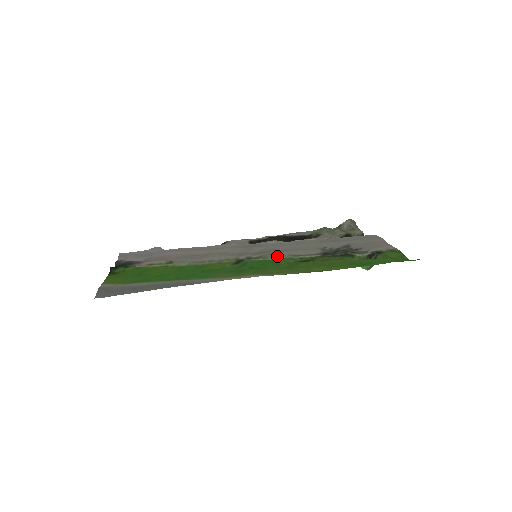
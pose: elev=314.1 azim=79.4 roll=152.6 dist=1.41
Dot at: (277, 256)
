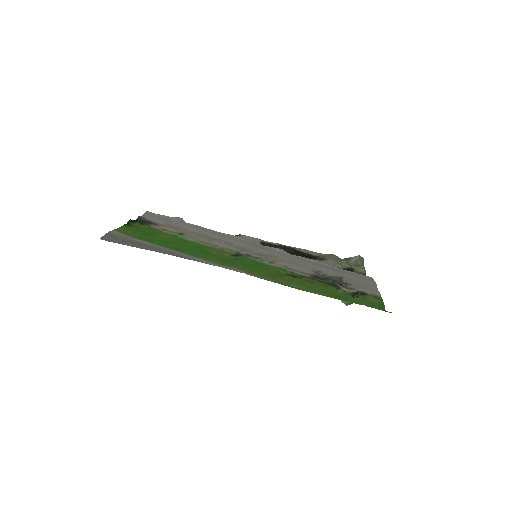
Dot at: (273, 263)
